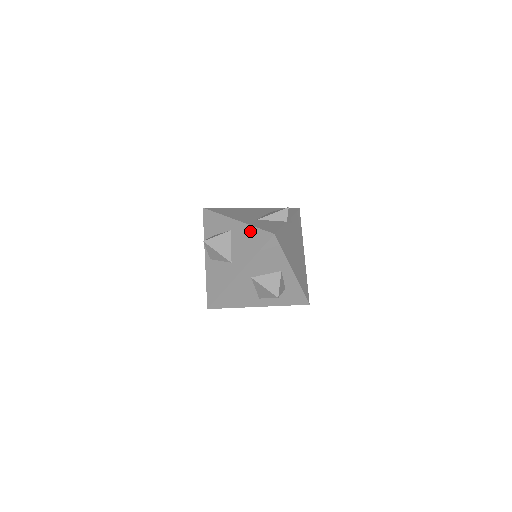
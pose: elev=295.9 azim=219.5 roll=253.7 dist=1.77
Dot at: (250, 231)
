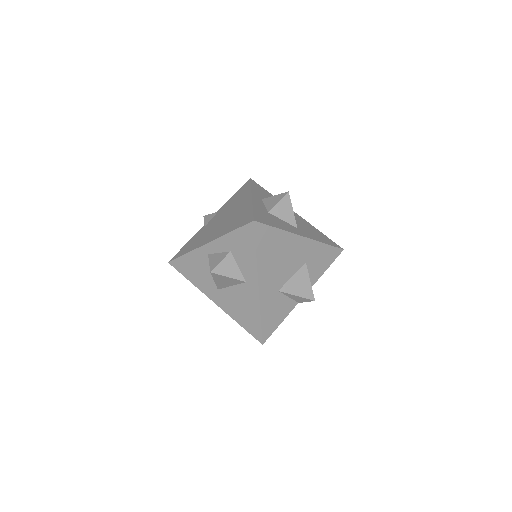
Dot at: (254, 312)
